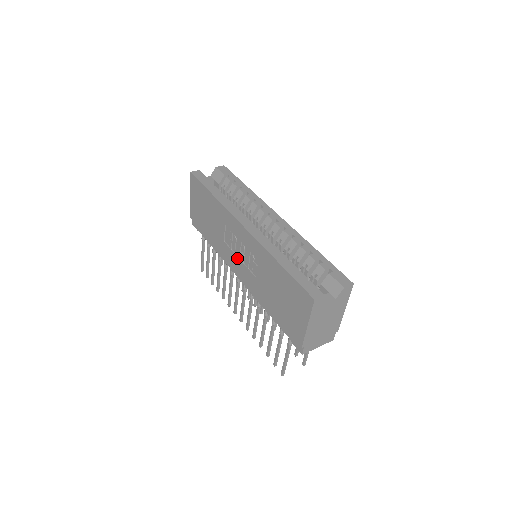
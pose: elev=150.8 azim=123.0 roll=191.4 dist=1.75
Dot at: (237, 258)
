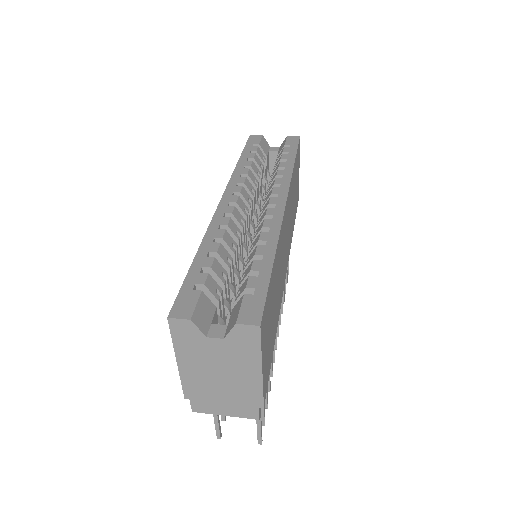
Dot at: occluded
